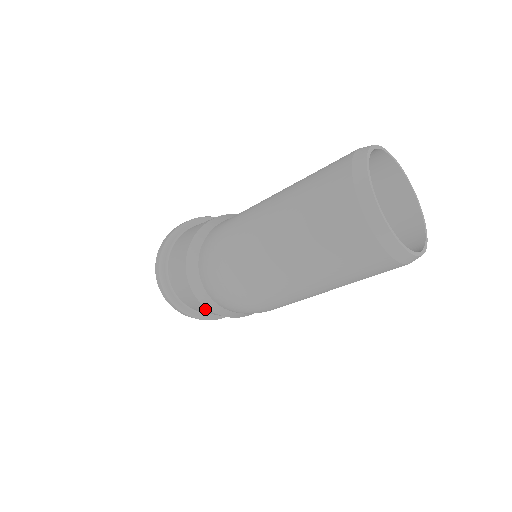
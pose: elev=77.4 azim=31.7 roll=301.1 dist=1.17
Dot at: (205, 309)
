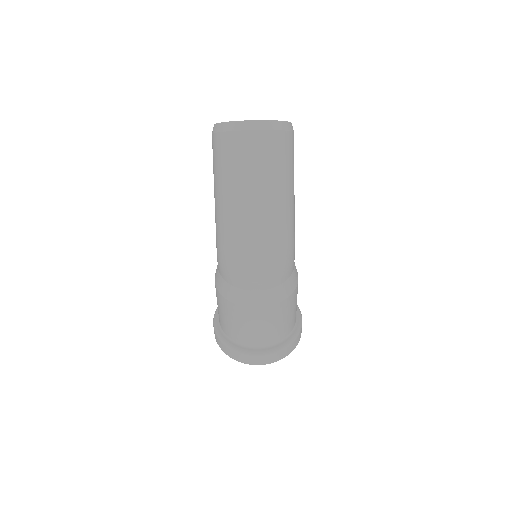
Dot at: (273, 312)
